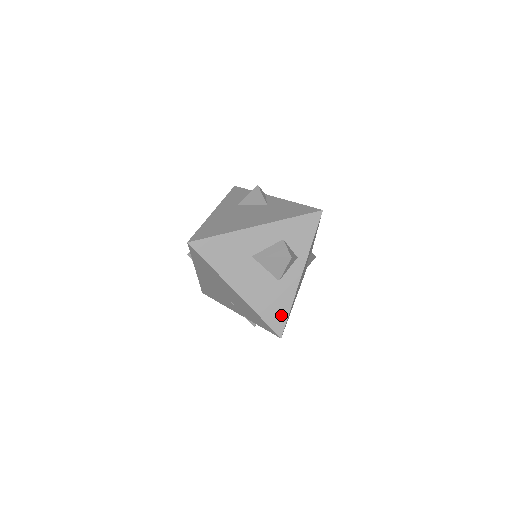
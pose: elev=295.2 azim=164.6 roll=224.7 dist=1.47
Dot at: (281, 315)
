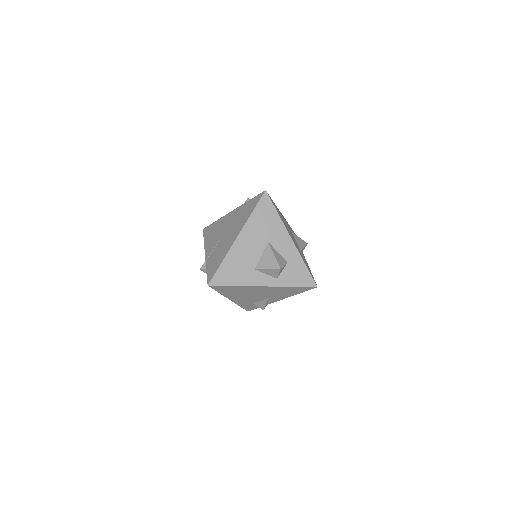
Dot at: (228, 279)
